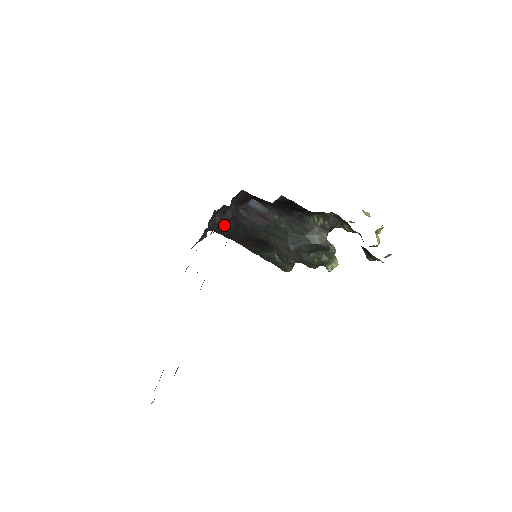
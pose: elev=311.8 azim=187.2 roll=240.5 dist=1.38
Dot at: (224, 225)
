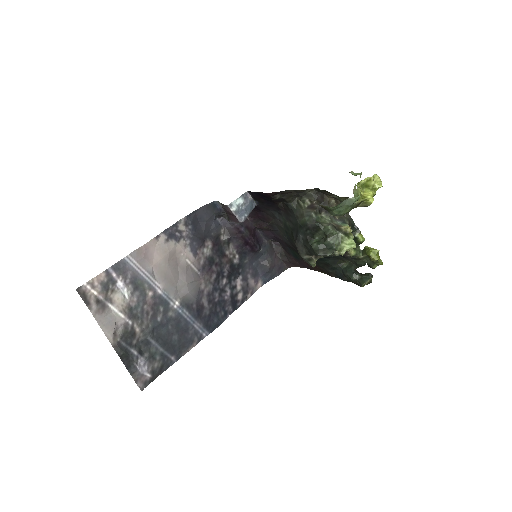
Dot at: (252, 244)
